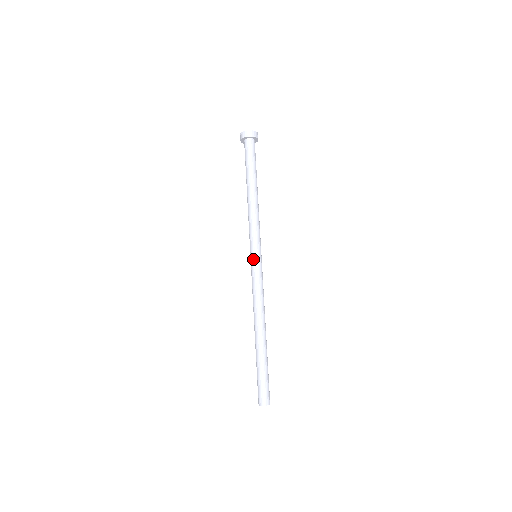
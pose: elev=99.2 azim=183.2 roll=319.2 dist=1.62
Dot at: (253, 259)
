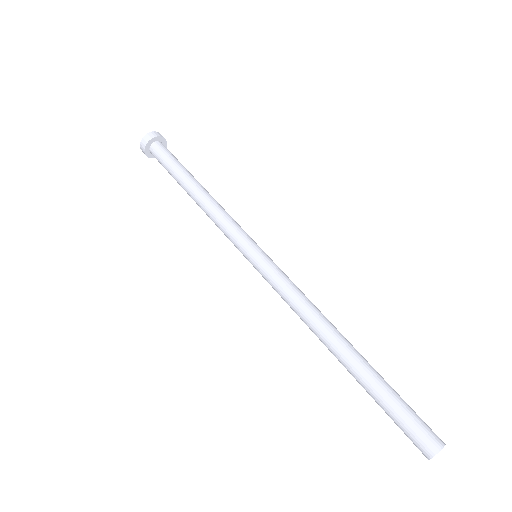
Dot at: (260, 255)
